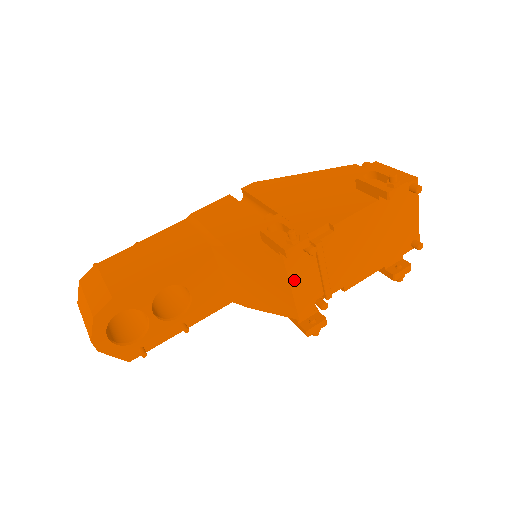
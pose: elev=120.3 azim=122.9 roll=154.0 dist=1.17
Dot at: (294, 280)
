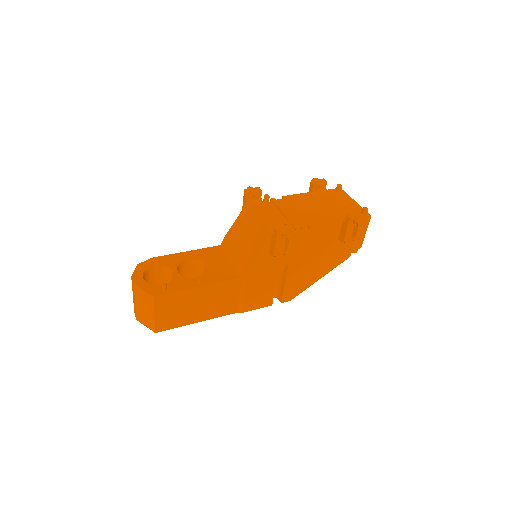
Dot at: (261, 213)
